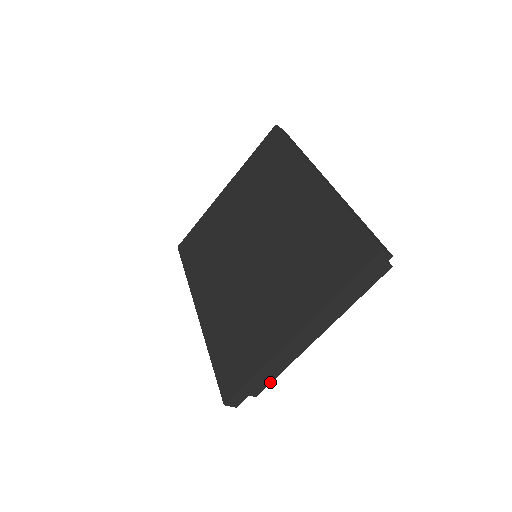
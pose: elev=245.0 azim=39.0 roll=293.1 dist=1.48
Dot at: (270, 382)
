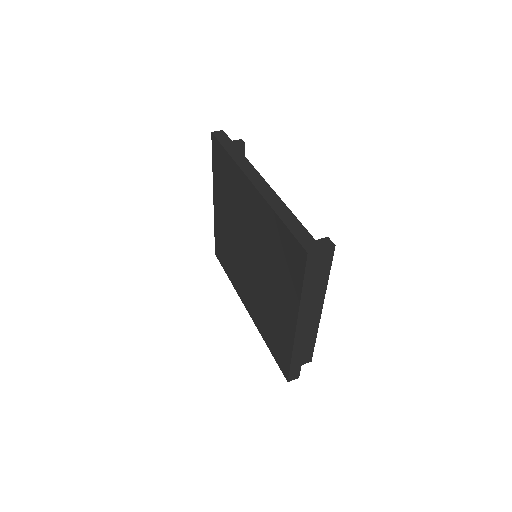
Dot at: (313, 350)
